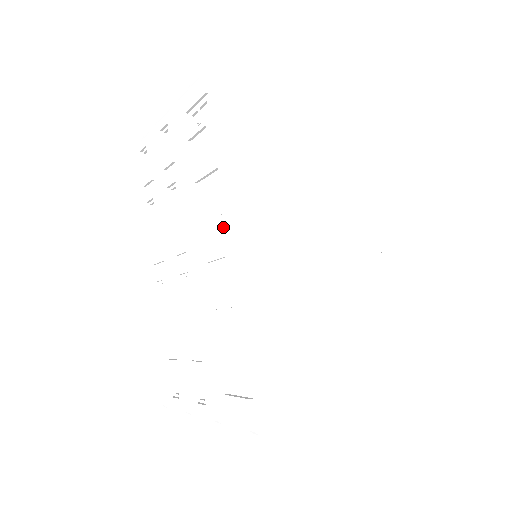
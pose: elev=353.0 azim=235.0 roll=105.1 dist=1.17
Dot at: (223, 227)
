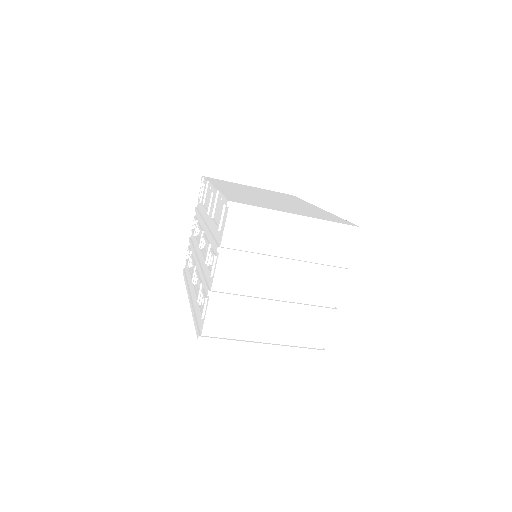
Dot at: (211, 189)
